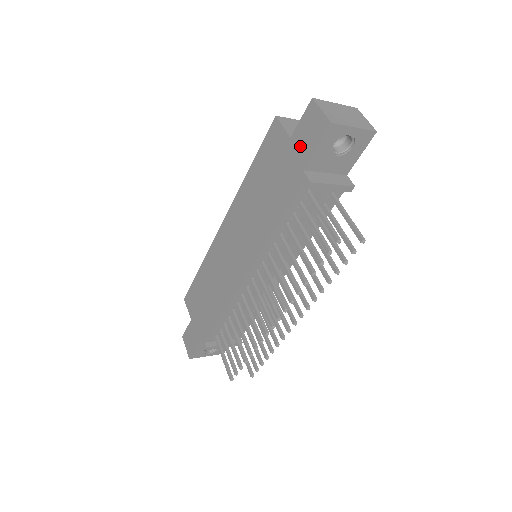
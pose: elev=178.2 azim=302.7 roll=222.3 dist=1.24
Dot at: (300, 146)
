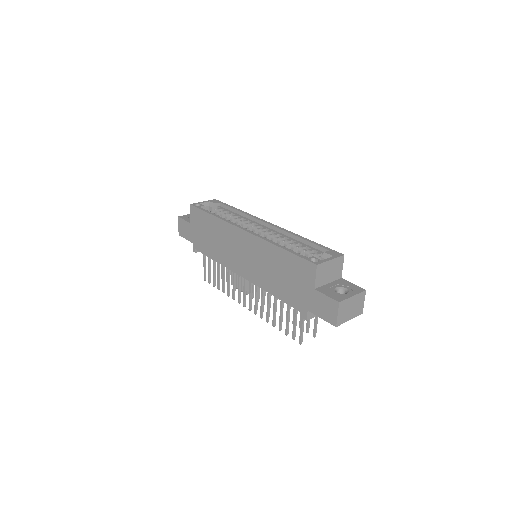
Dot at: (315, 302)
